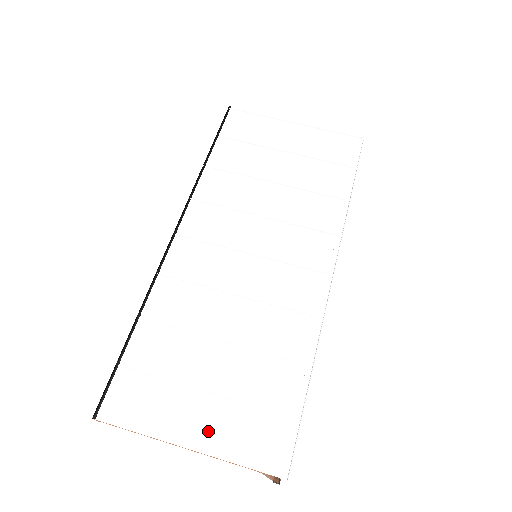
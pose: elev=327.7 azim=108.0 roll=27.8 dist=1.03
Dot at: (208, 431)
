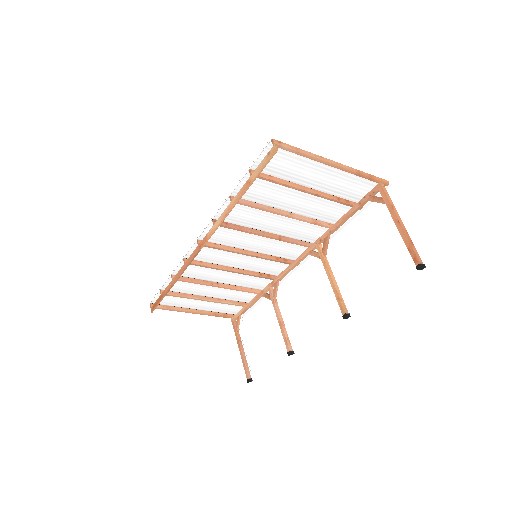
Dot at: (336, 175)
